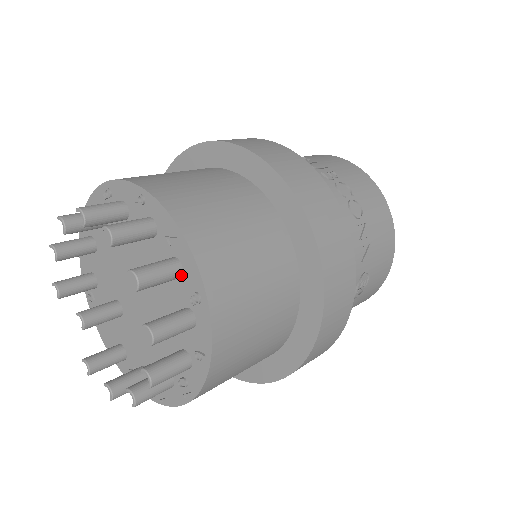
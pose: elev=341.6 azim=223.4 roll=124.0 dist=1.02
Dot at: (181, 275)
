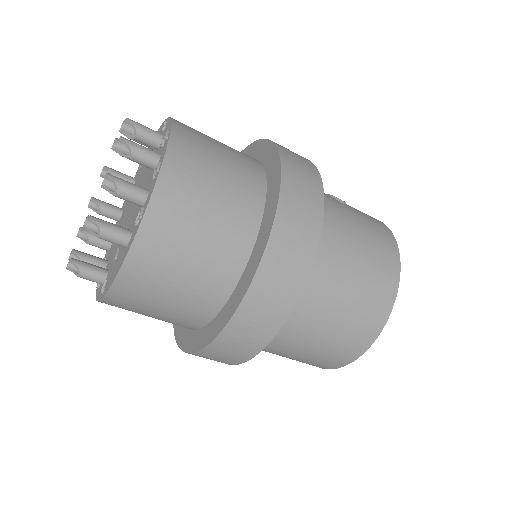
Dot at: occluded
